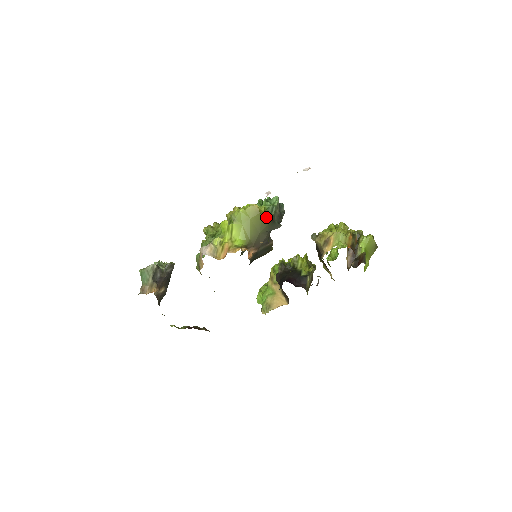
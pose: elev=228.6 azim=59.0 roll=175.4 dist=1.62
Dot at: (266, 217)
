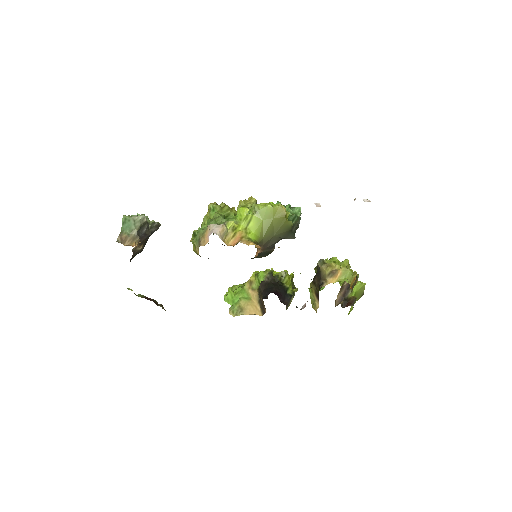
Dot at: (288, 224)
